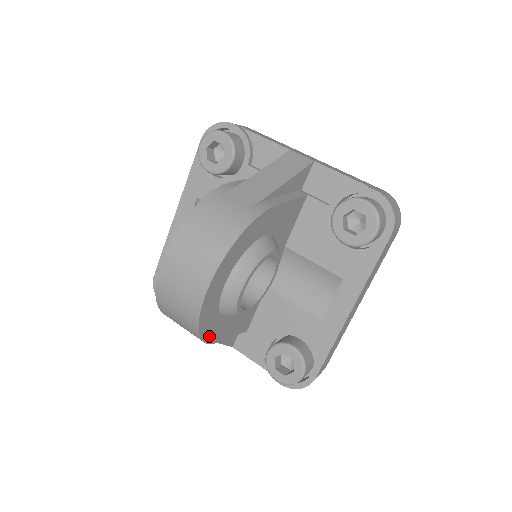
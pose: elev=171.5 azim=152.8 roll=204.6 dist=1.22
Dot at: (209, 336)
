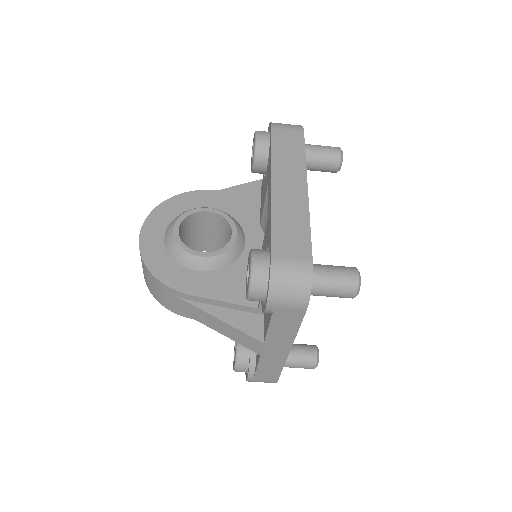
Dot at: (169, 280)
